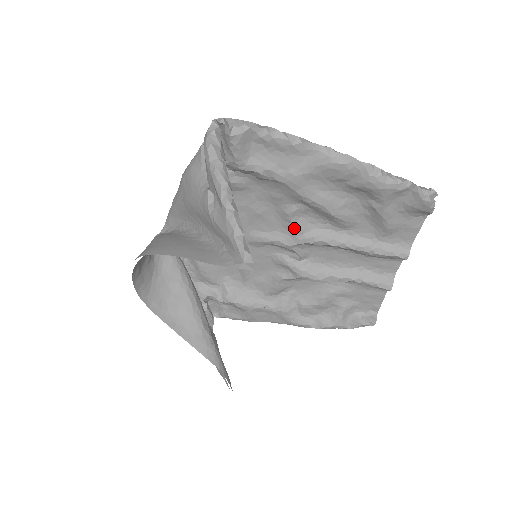
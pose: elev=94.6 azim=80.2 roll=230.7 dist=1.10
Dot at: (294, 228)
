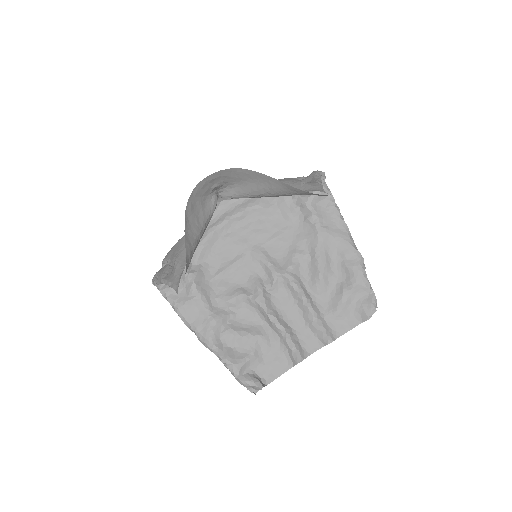
Dot at: (290, 264)
